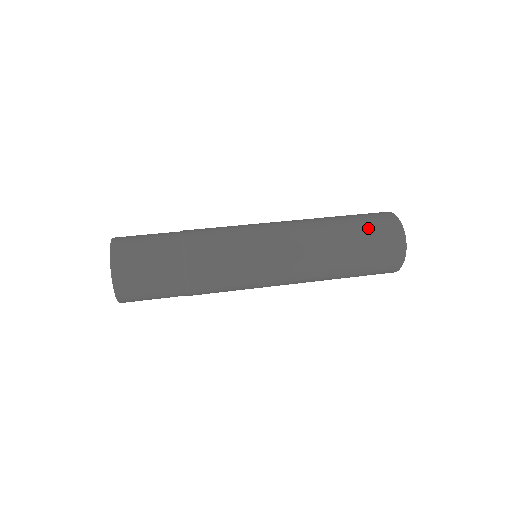
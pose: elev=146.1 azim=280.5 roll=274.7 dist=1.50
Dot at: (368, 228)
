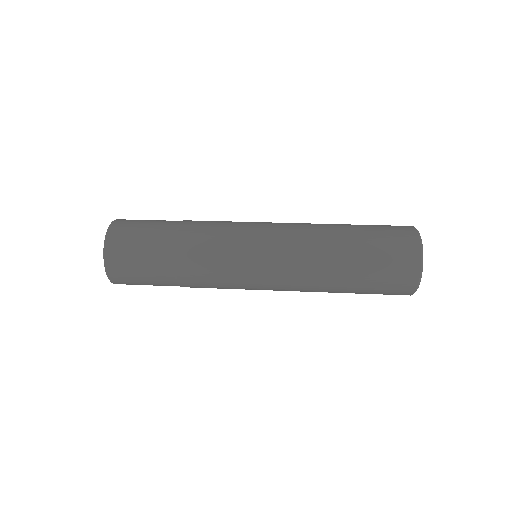
Dot at: (378, 234)
